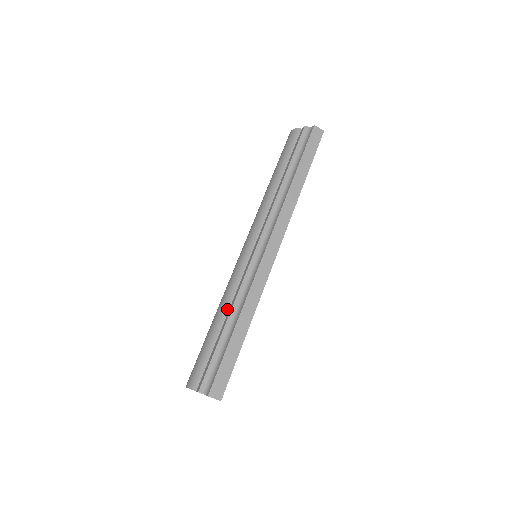
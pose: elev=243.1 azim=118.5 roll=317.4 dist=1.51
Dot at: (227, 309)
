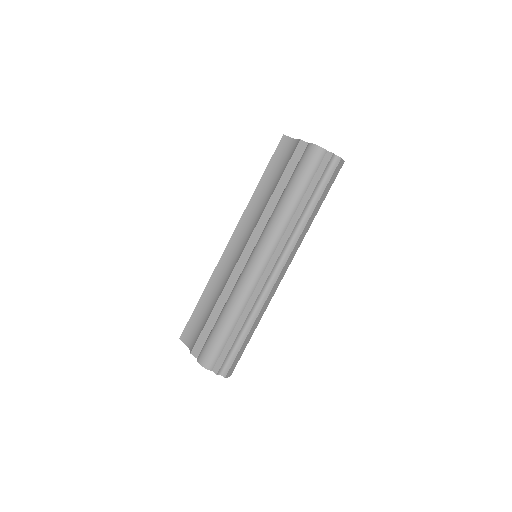
Dot at: (240, 314)
